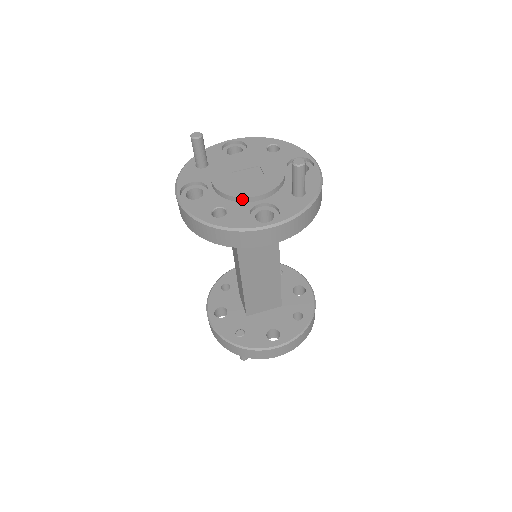
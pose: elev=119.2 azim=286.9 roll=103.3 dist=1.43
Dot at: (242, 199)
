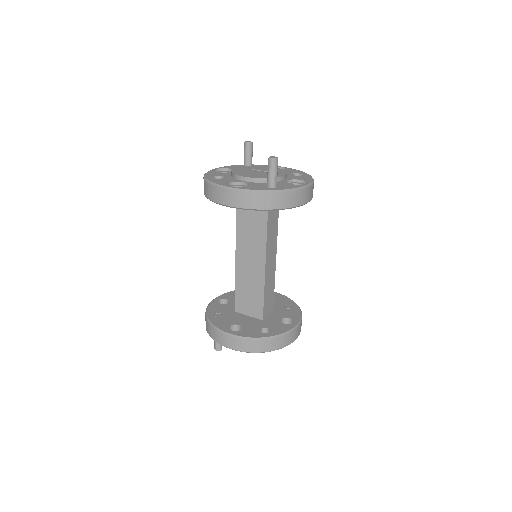
Dot at: (236, 176)
